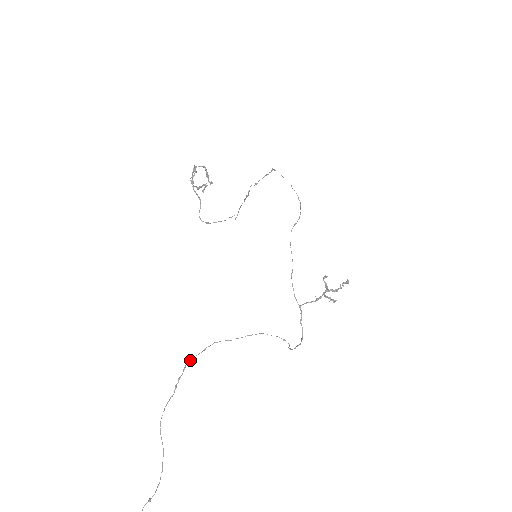
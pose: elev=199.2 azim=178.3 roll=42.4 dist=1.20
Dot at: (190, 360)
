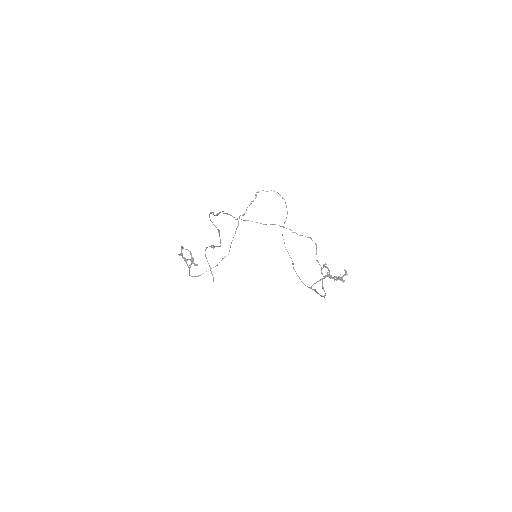
Dot at: (226, 213)
